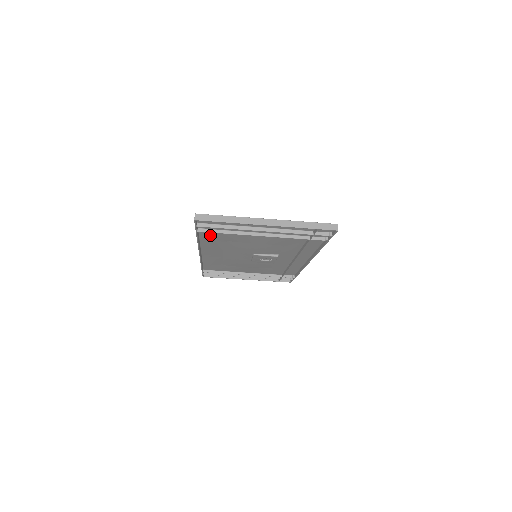
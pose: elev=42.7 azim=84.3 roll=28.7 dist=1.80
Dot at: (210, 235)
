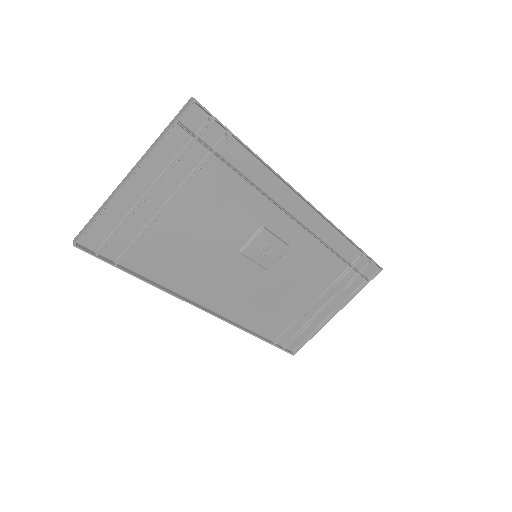
Dot at: (148, 264)
